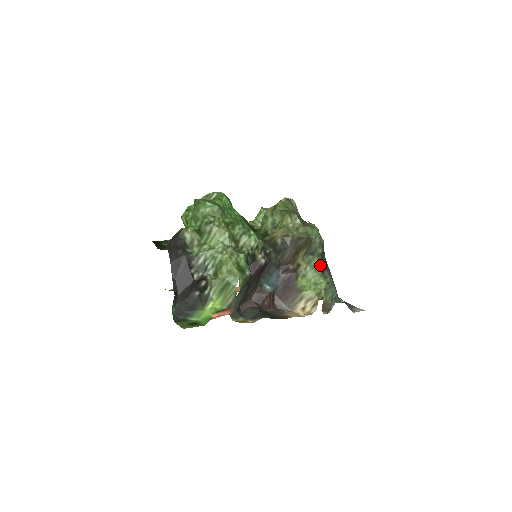
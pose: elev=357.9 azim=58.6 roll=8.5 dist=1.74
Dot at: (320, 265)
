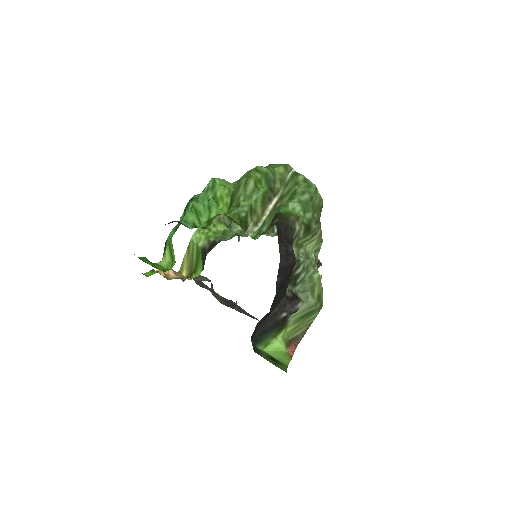
Dot at: occluded
